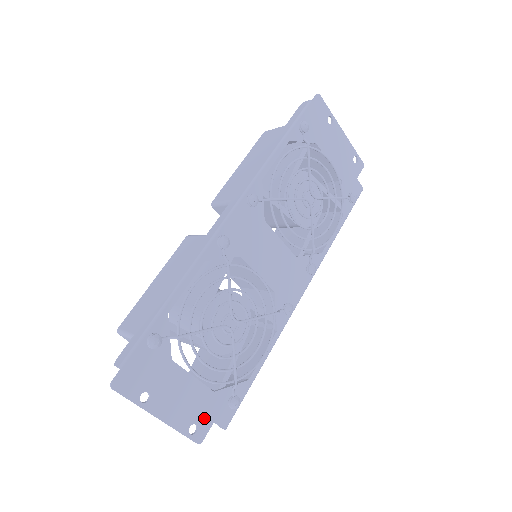
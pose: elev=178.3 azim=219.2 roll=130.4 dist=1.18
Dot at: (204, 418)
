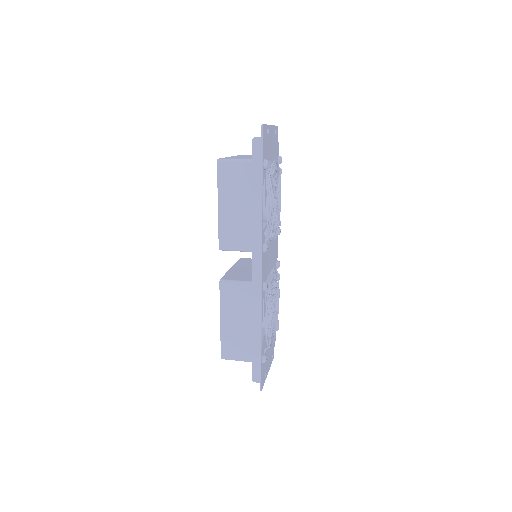
Dot at: (273, 348)
